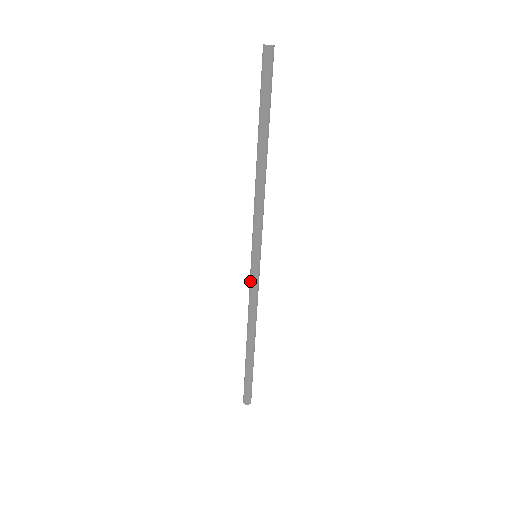
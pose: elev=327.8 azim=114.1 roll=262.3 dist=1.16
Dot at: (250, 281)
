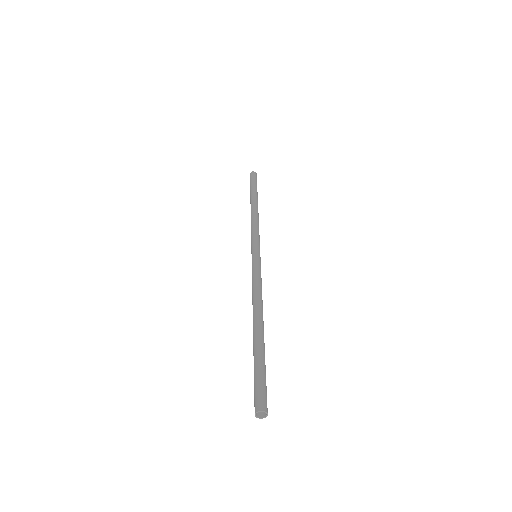
Dot at: (253, 269)
